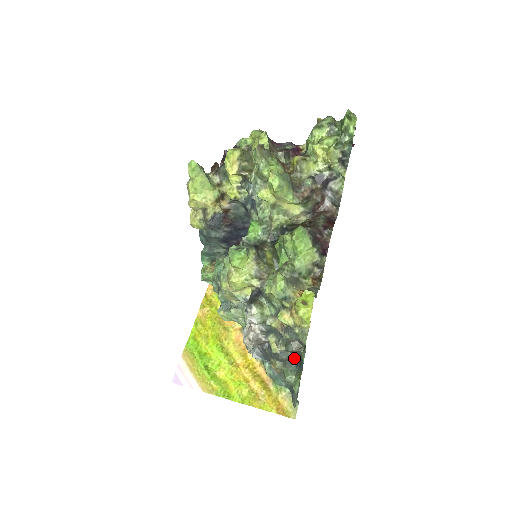
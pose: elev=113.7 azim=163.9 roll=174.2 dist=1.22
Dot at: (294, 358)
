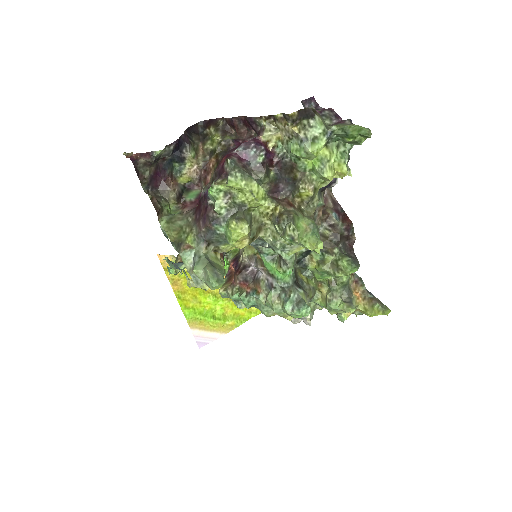
Dot at: occluded
